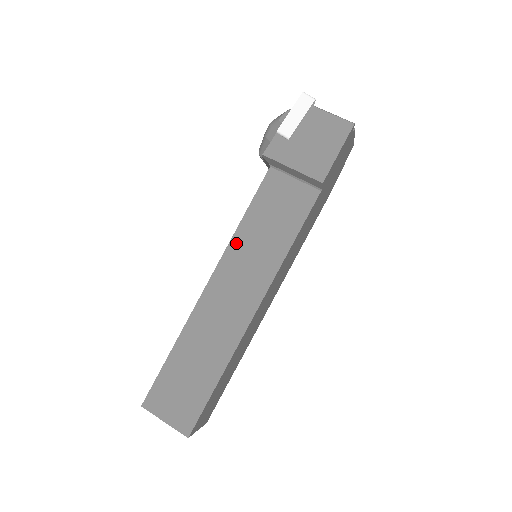
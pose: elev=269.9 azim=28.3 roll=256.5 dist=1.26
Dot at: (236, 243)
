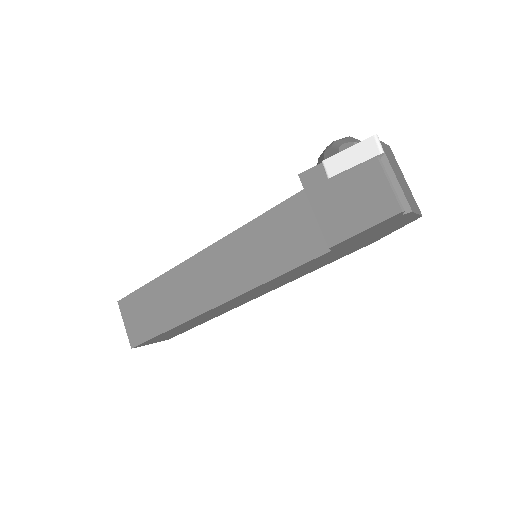
Dot at: (236, 238)
